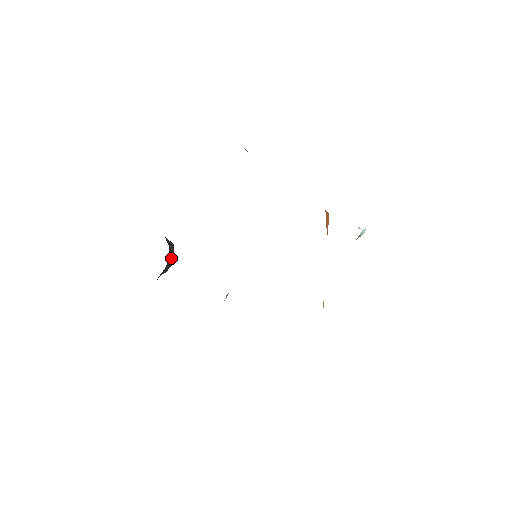
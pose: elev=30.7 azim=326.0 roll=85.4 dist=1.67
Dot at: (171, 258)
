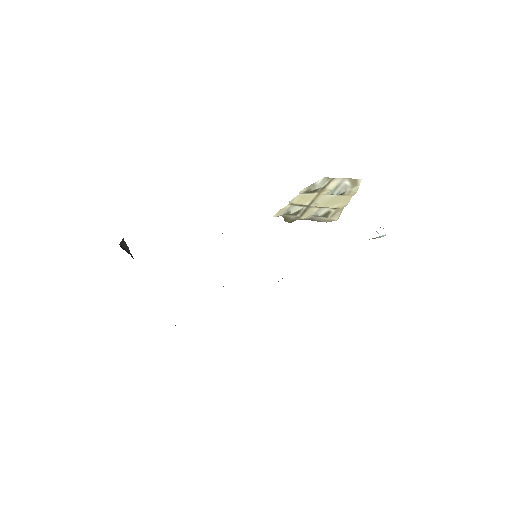
Dot at: occluded
